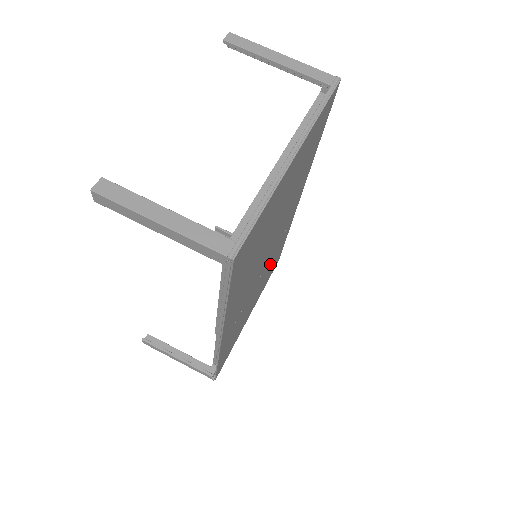
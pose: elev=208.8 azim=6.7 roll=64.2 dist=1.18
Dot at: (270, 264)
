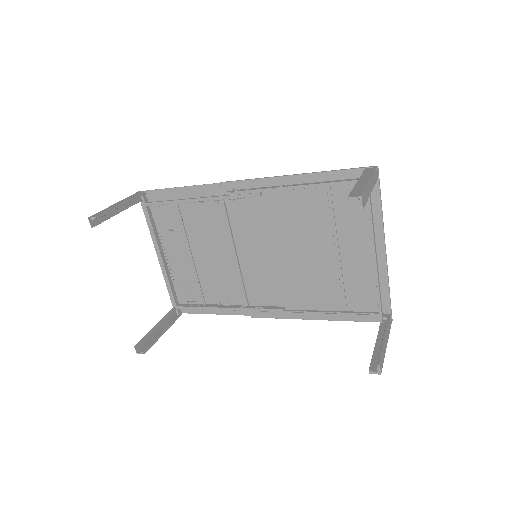
Dot at: (205, 228)
